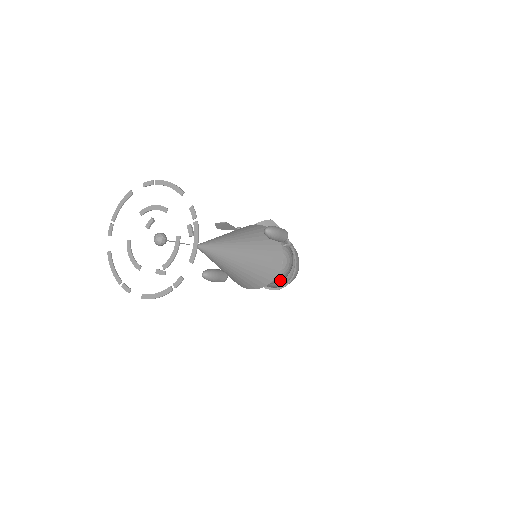
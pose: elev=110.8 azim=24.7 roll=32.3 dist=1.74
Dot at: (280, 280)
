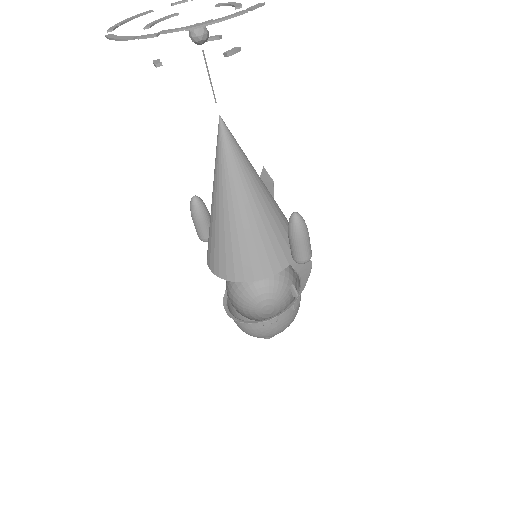
Dot at: occluded
